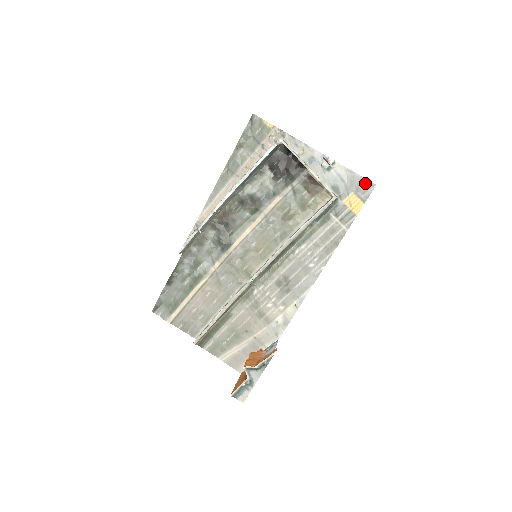
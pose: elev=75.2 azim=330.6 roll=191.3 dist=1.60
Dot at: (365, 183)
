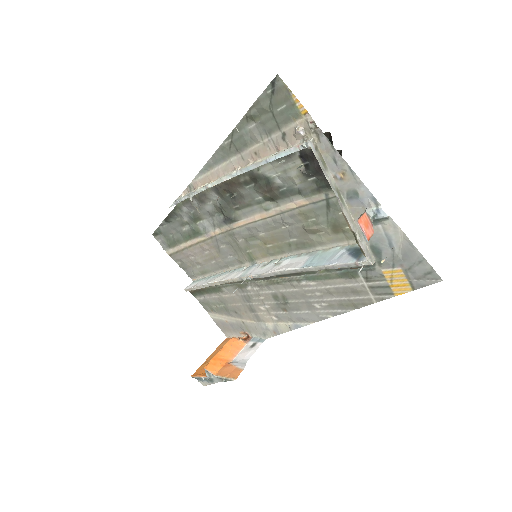
Dot at: (426, 269)
